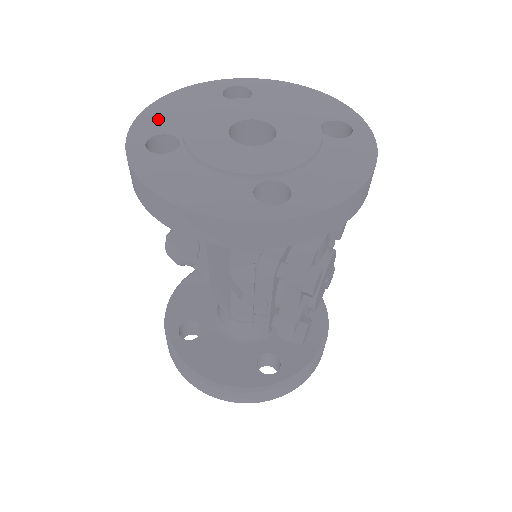
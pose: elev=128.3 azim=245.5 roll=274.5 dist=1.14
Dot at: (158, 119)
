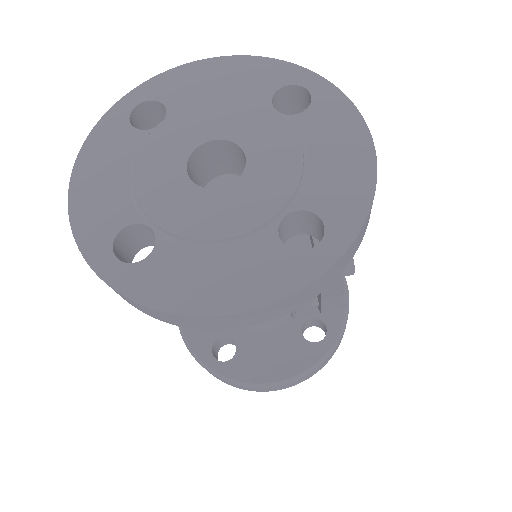
Dot at: (96, 211)
